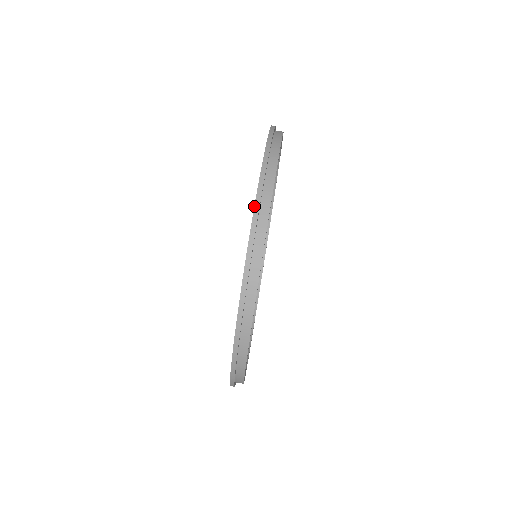
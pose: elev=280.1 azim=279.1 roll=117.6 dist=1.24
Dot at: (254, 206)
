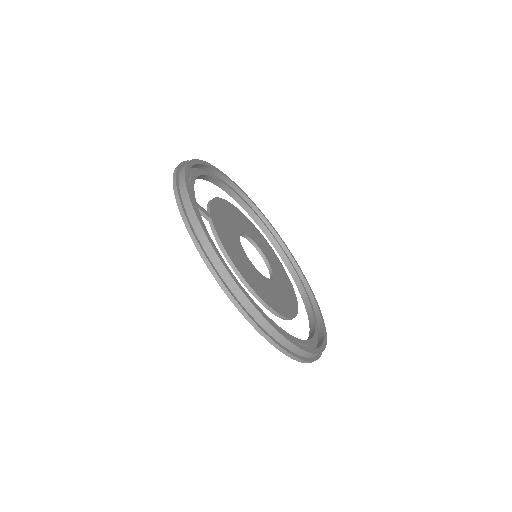
Dot at: occluded
